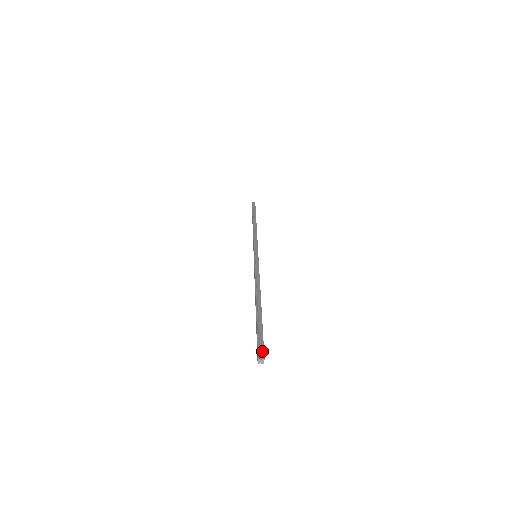
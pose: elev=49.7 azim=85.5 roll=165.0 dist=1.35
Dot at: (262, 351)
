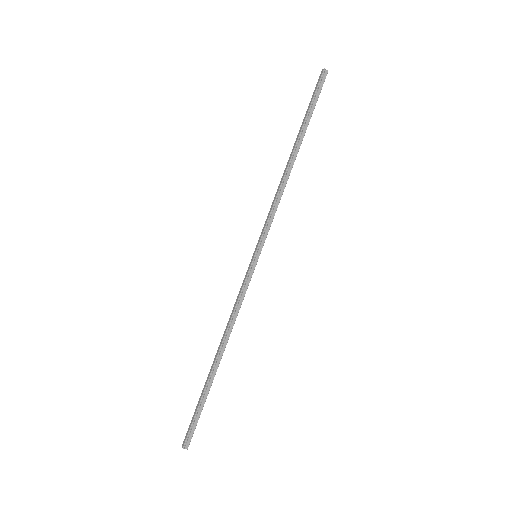
Dot at: (190, 440)
